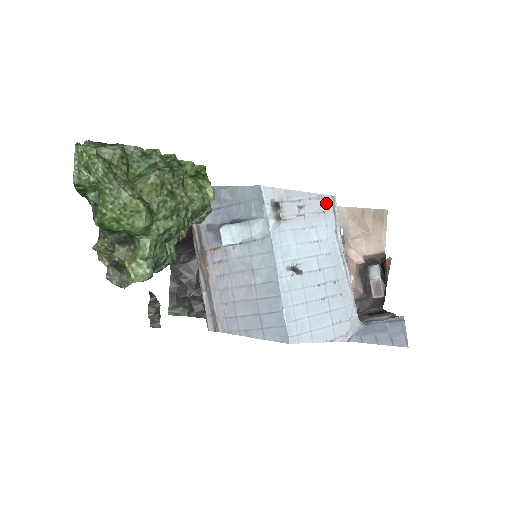
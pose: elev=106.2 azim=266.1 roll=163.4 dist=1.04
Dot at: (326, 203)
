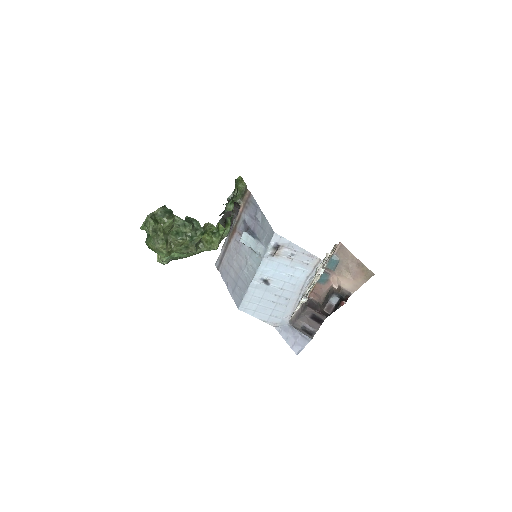
Dot at: (313, 260)
